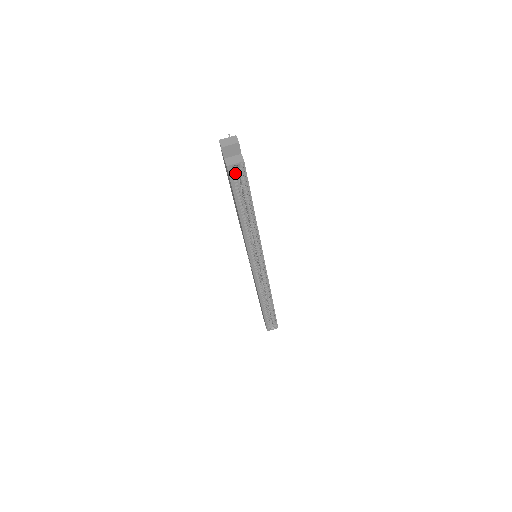
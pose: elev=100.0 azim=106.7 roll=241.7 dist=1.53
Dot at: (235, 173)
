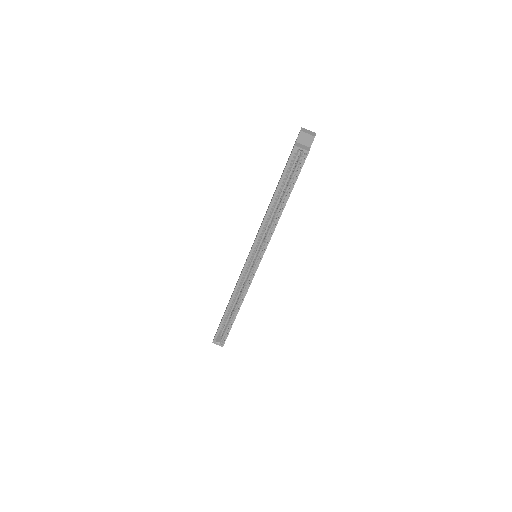
Dot at: occluded
